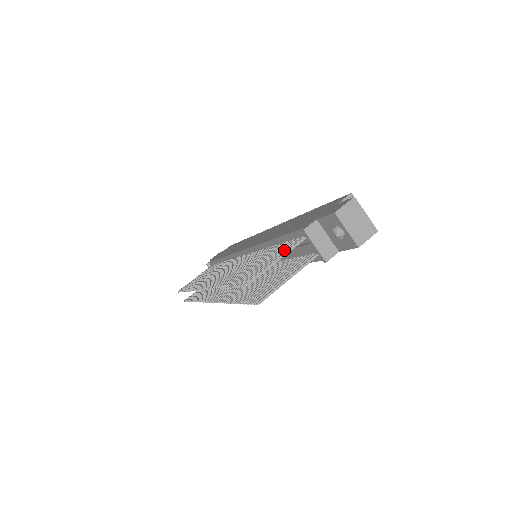
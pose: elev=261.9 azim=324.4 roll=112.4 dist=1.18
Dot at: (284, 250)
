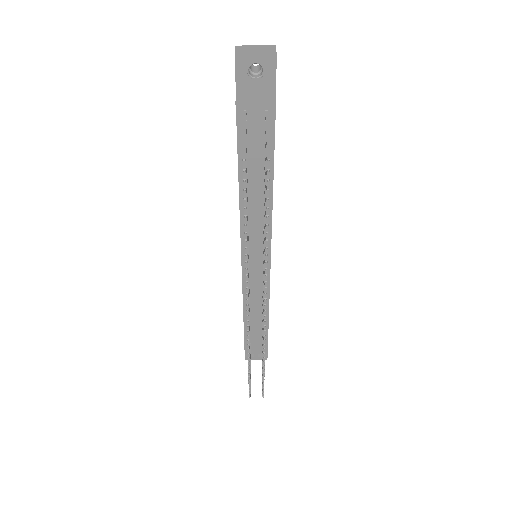
Dot at: occluded
